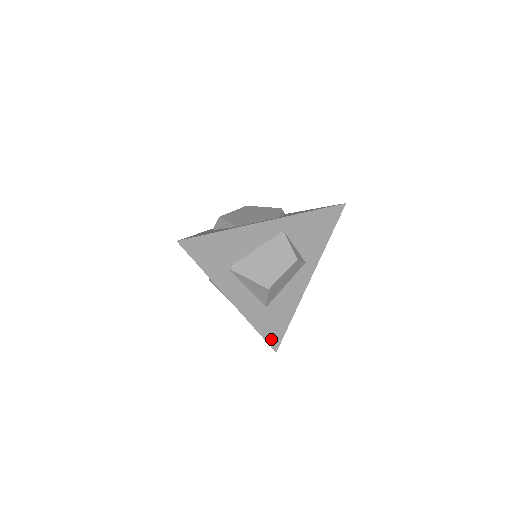
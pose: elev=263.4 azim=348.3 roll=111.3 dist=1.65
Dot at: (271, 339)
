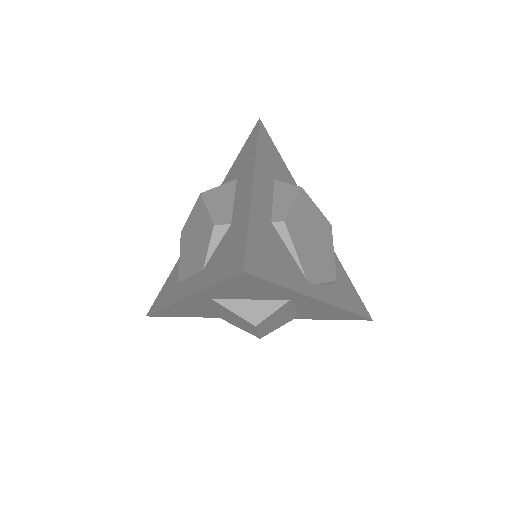
Dot at: (349, 319)
